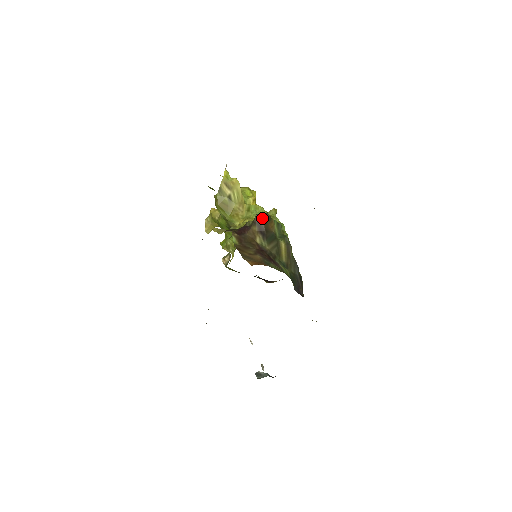
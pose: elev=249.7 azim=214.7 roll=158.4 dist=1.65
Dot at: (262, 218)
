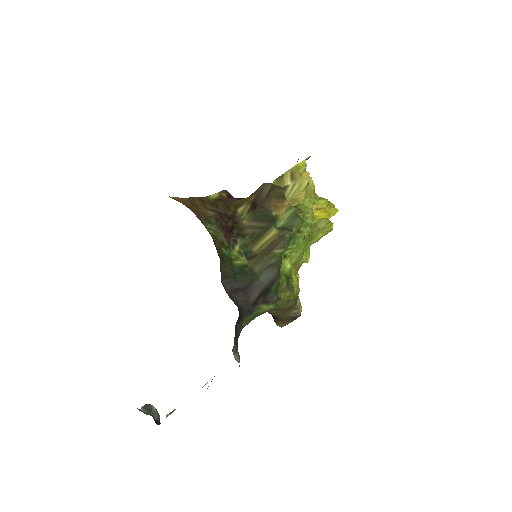
Dot at: (268, 188)
